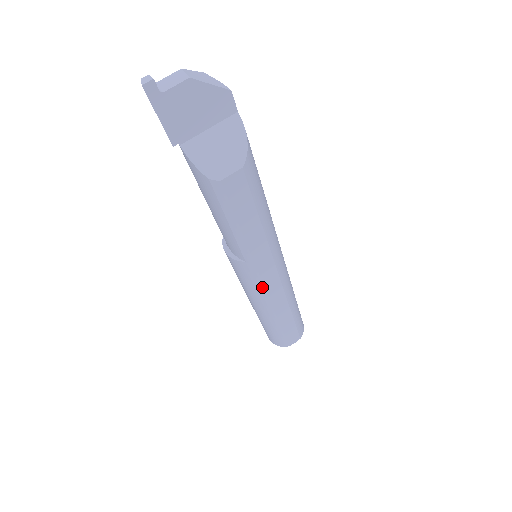
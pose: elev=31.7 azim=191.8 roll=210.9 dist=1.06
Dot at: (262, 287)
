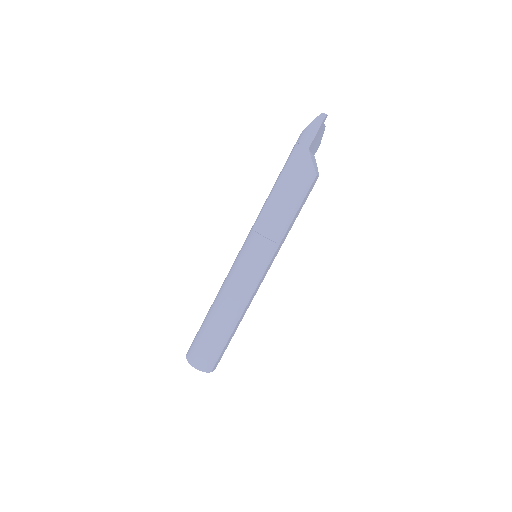
Dot at: (262, 275)
